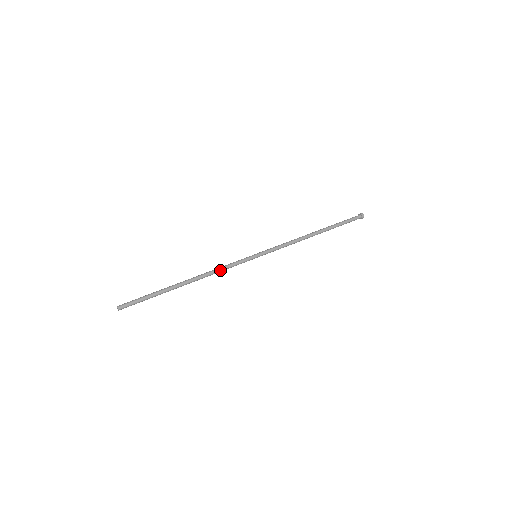
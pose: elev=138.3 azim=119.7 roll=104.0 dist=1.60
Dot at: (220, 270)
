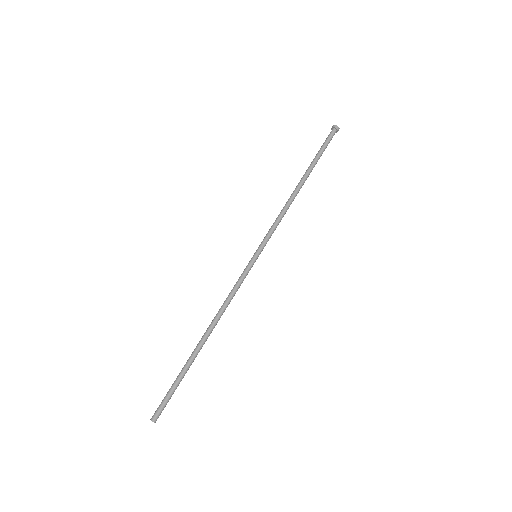
Dot at: (230, 301)
